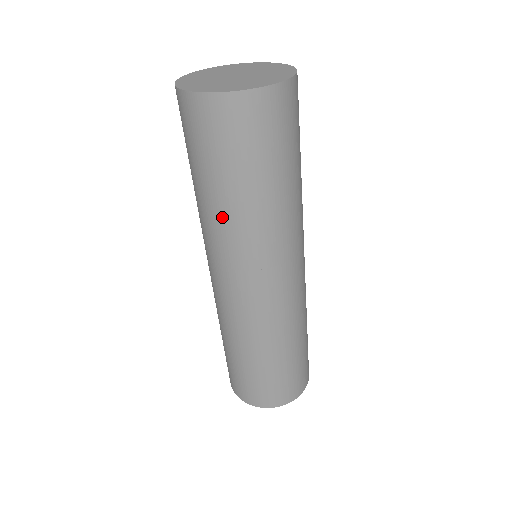
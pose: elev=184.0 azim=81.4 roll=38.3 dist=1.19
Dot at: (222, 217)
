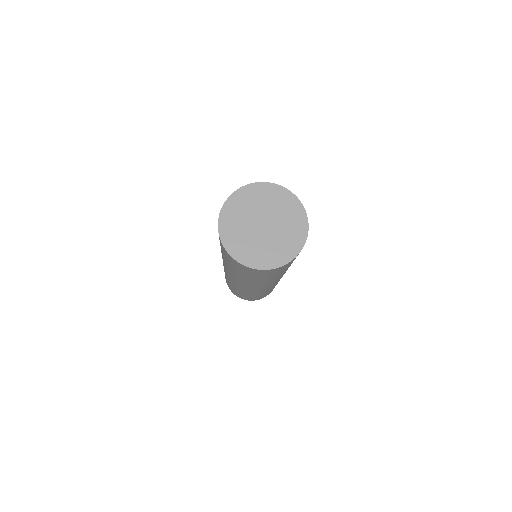
Dot at: (246, 280)
